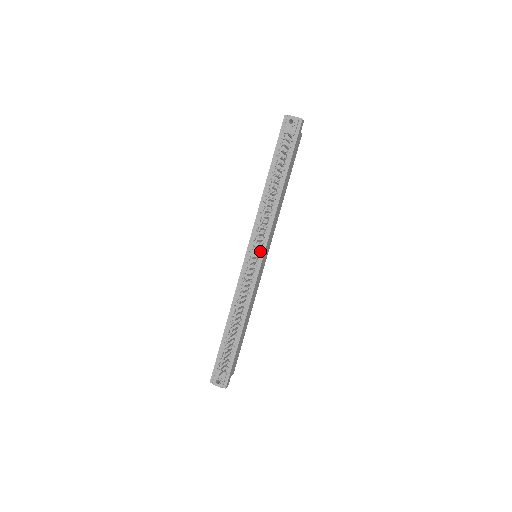
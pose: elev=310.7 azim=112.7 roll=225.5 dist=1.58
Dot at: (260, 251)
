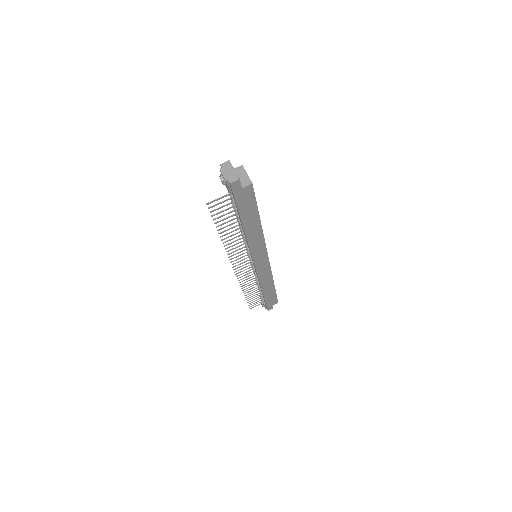
Dot at: (251, 259)
